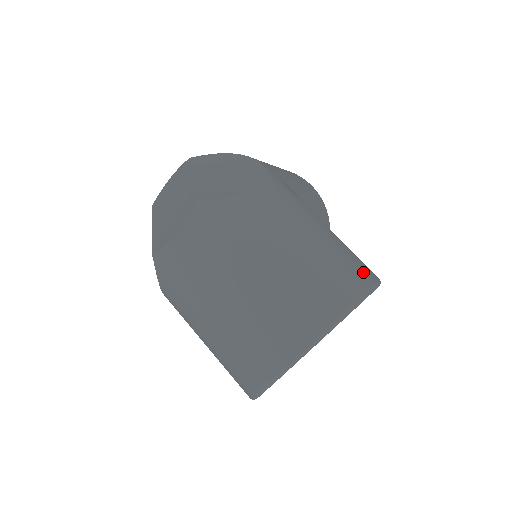
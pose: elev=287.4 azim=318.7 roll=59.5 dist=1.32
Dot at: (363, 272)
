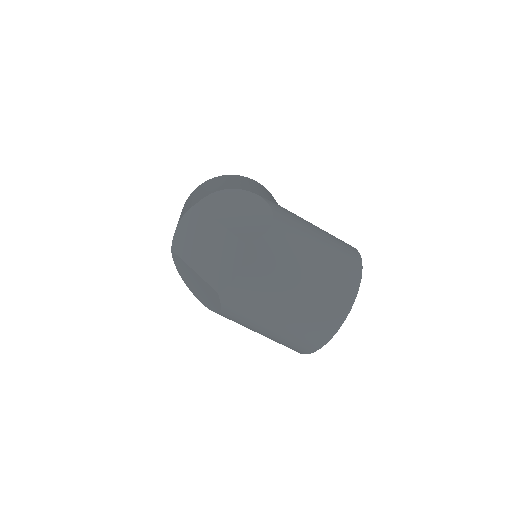
Dot at: (351, 249)
